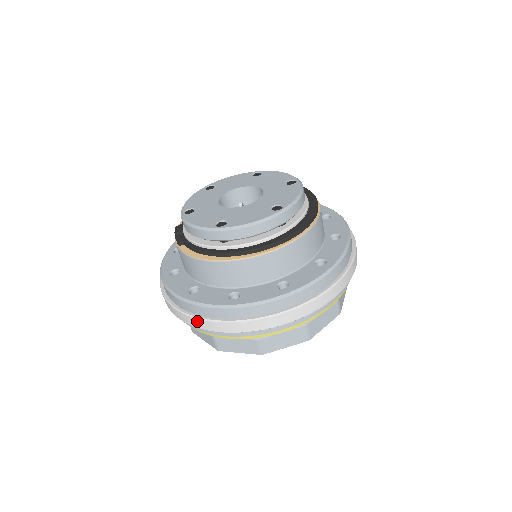
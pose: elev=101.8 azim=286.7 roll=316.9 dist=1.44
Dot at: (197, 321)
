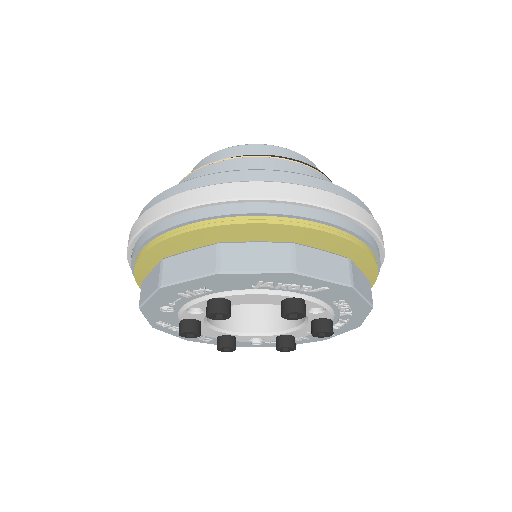
Dot at: (152, 210)
